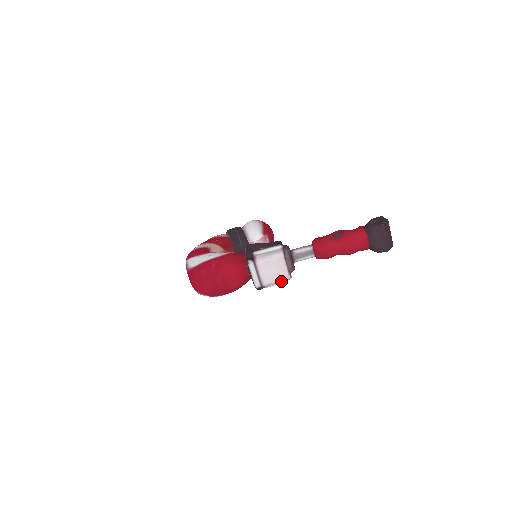
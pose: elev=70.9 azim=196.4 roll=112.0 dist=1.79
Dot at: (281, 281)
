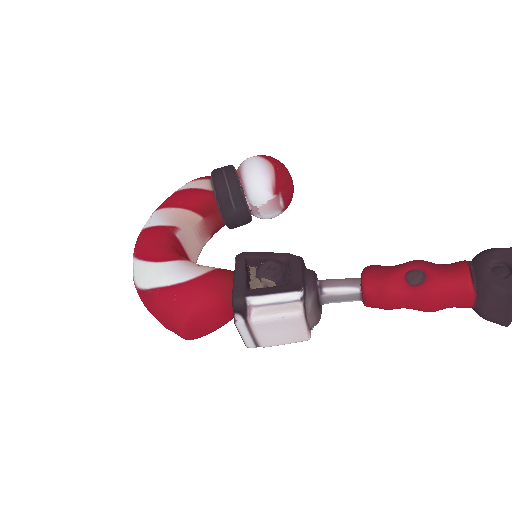
Dot at: occluded
